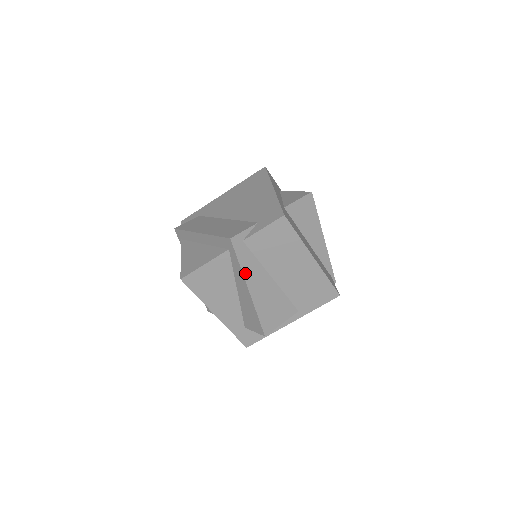
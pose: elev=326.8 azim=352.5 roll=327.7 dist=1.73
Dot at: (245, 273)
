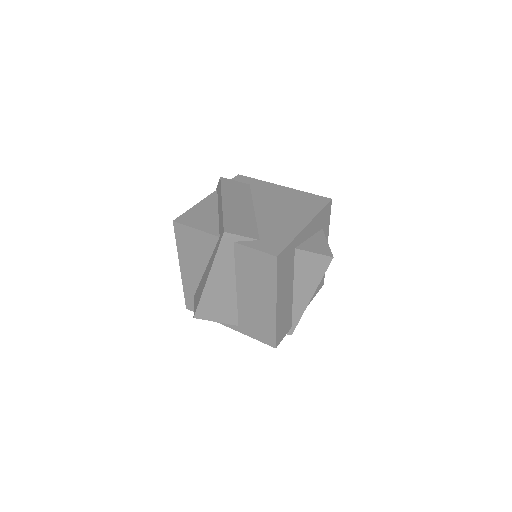
Dot at: (215, 265)
